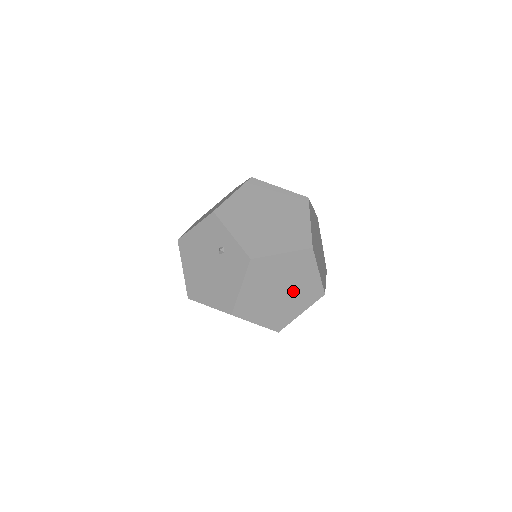
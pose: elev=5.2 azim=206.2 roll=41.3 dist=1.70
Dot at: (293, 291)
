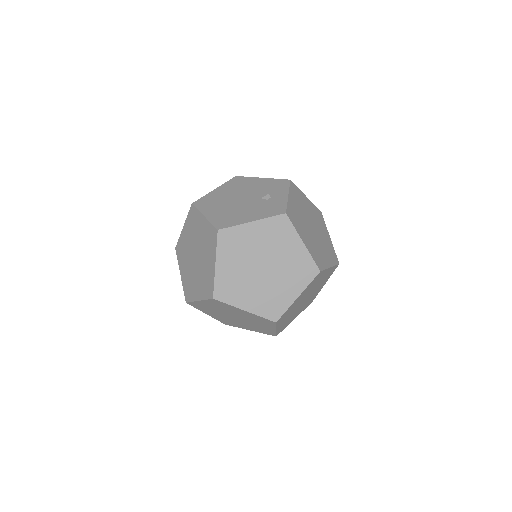
Dot at: (267, 282)
